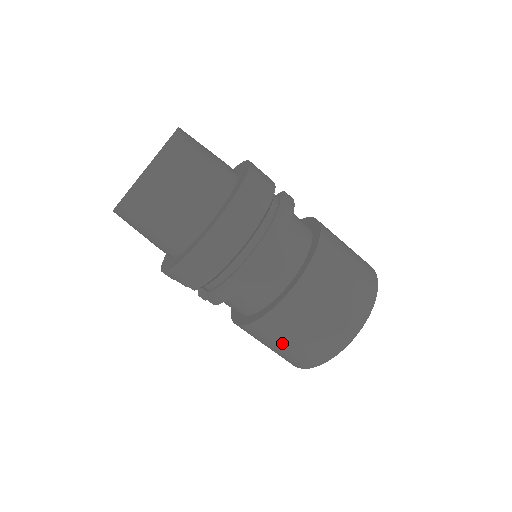
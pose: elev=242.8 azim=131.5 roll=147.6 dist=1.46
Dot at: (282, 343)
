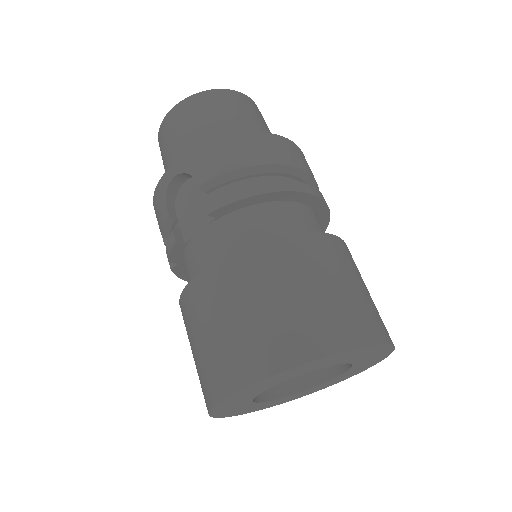
Dot at: (266, 298)
